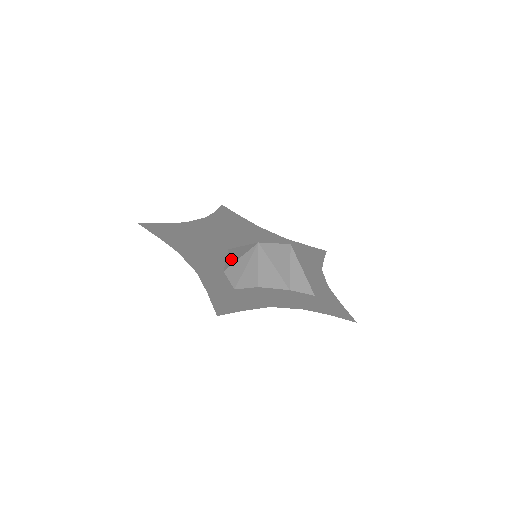
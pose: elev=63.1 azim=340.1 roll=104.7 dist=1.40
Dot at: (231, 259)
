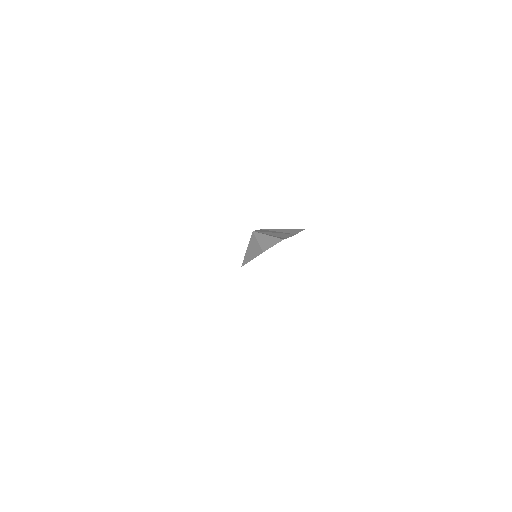
Dot at: (254, 252)
